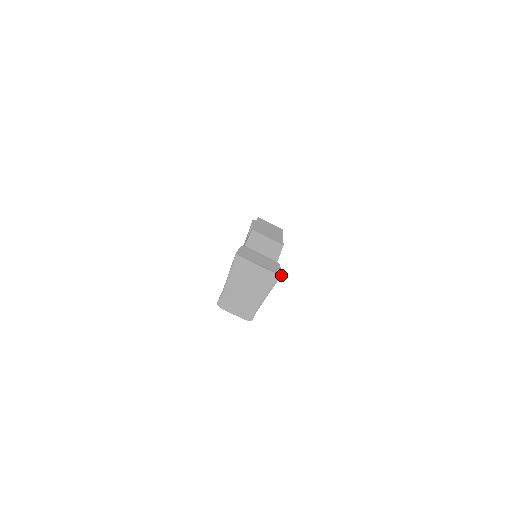
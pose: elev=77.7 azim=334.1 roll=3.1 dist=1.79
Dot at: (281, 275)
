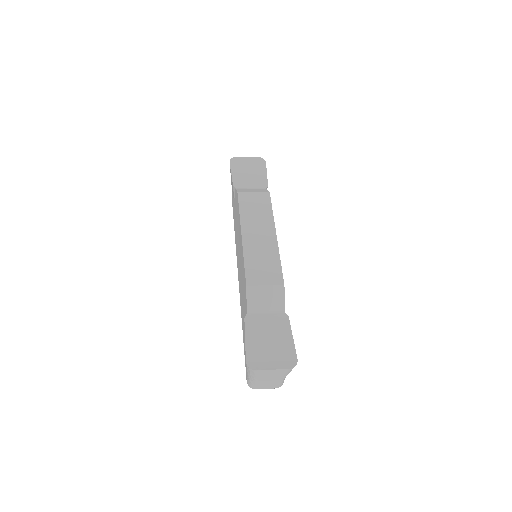
Dot at: (297, 361)
